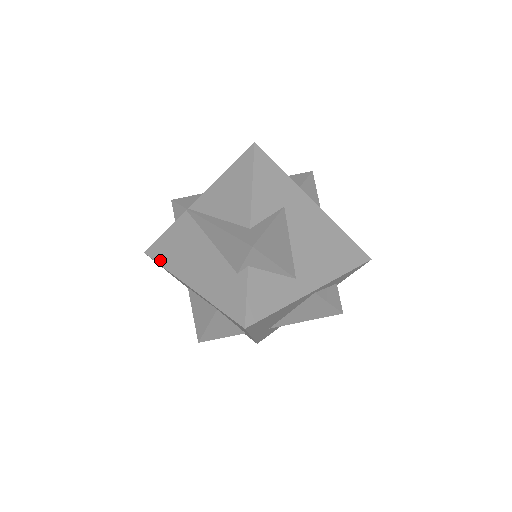
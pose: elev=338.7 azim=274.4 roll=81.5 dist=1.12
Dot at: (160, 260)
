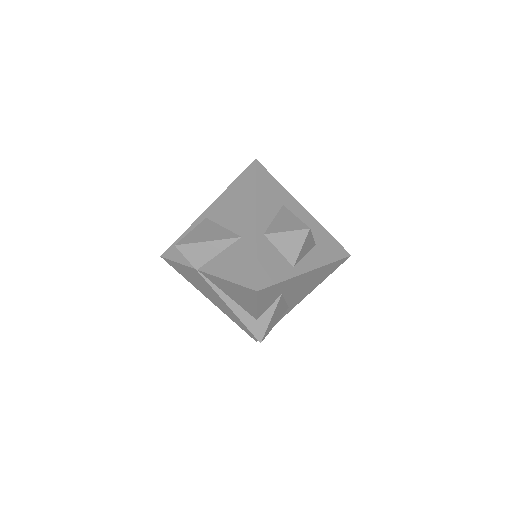
Dot at: (179, 273)
